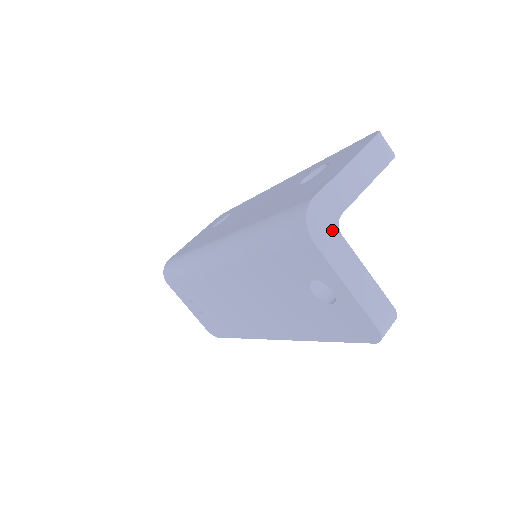
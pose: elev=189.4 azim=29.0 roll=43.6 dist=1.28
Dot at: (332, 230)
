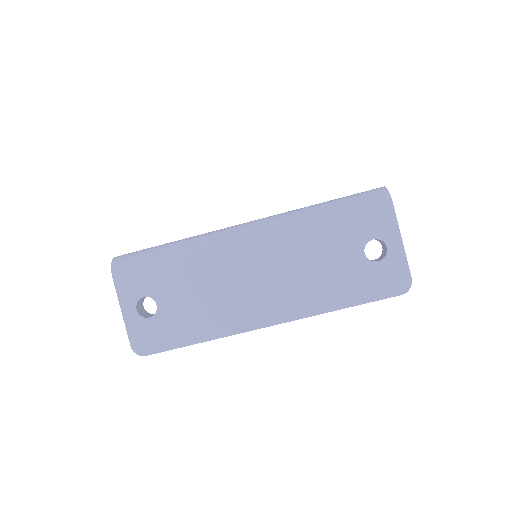
Dot at: occluded
